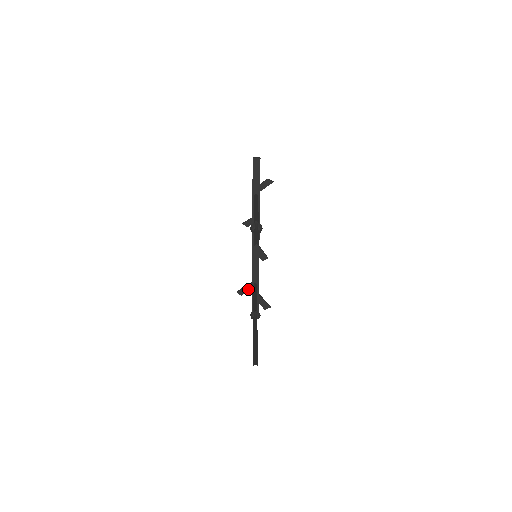
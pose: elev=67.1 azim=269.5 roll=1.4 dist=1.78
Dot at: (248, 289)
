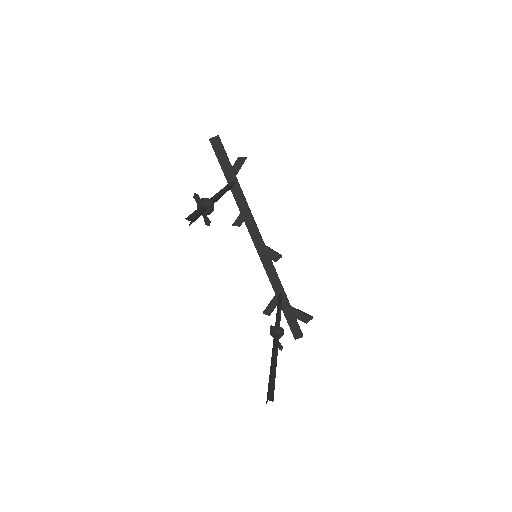
Dot at: (274, 304)
